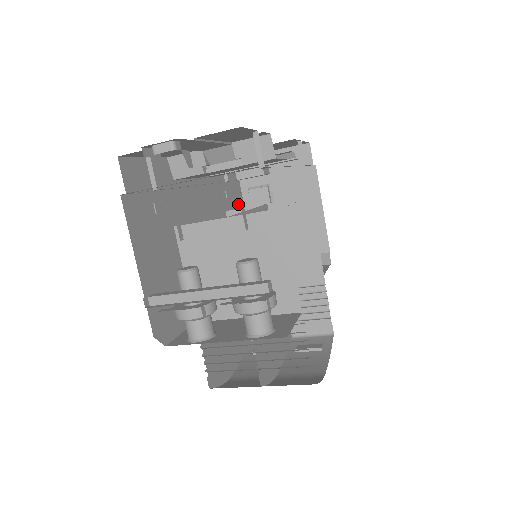
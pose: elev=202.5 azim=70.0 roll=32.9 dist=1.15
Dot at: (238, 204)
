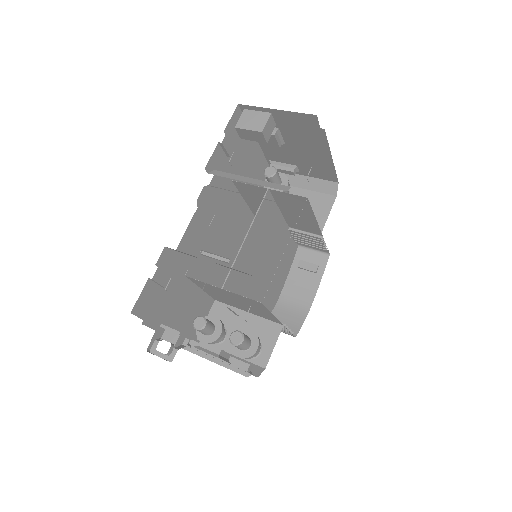
Dot at: (246, 146)
